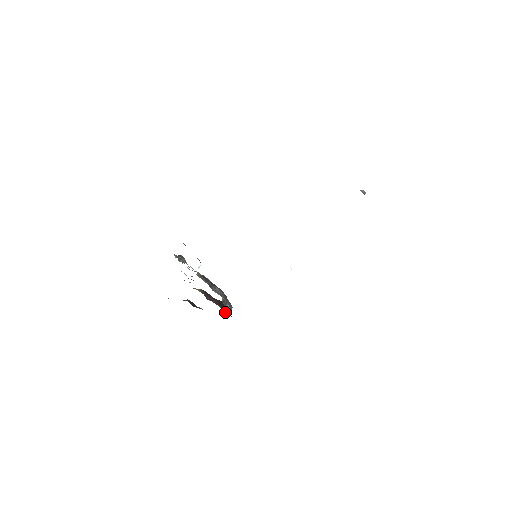
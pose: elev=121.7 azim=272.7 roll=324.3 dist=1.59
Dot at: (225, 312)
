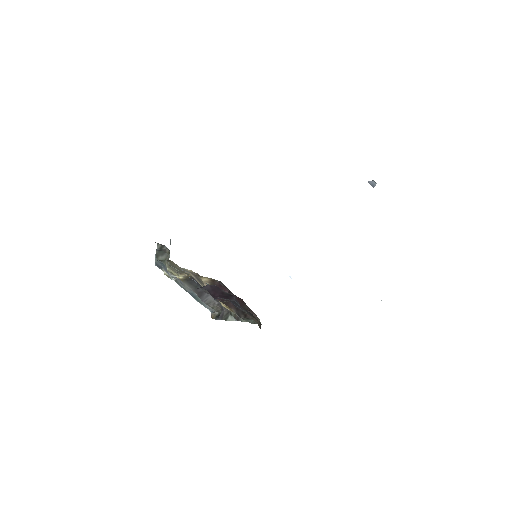
Dot at: (244, 316)
